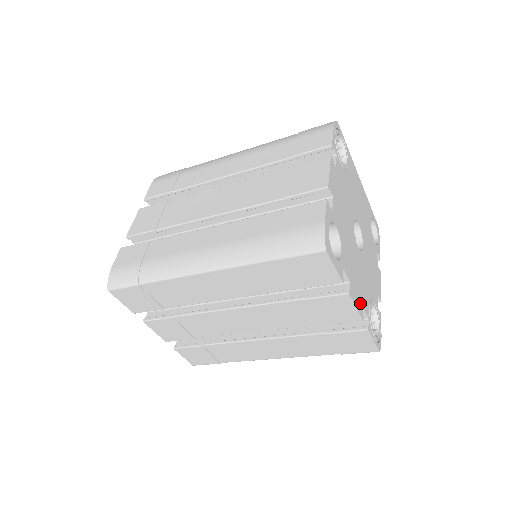
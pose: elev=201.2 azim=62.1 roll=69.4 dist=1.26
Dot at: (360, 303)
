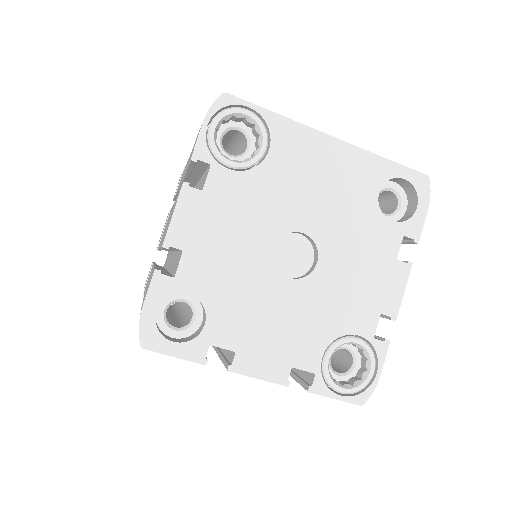
Dot at: (279, 365)
